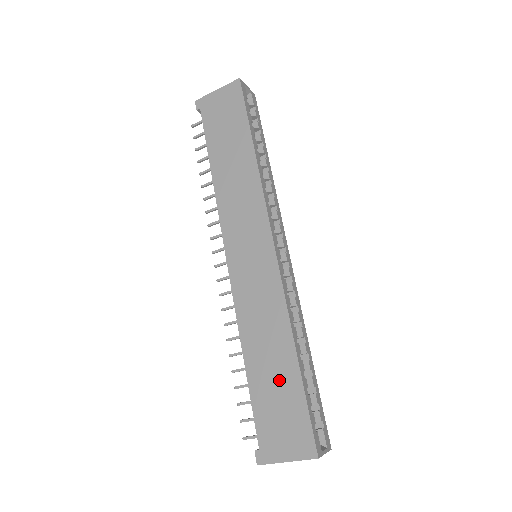
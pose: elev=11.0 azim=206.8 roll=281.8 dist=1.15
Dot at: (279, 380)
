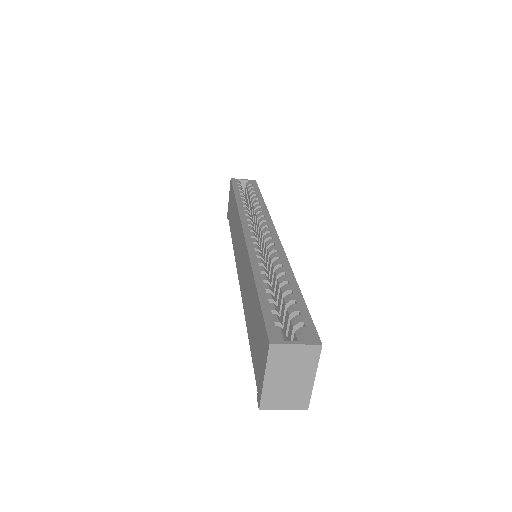
Dot at: (254, 314)
